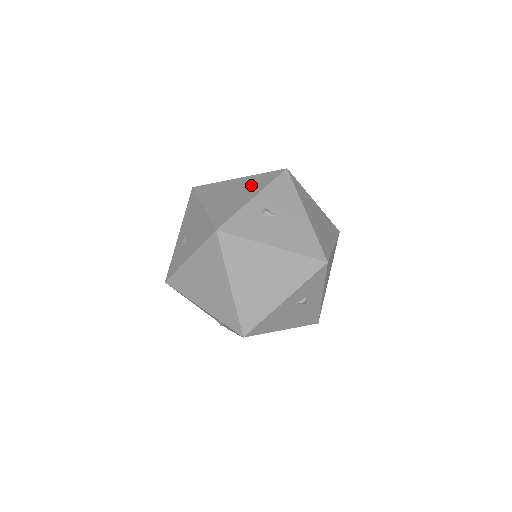
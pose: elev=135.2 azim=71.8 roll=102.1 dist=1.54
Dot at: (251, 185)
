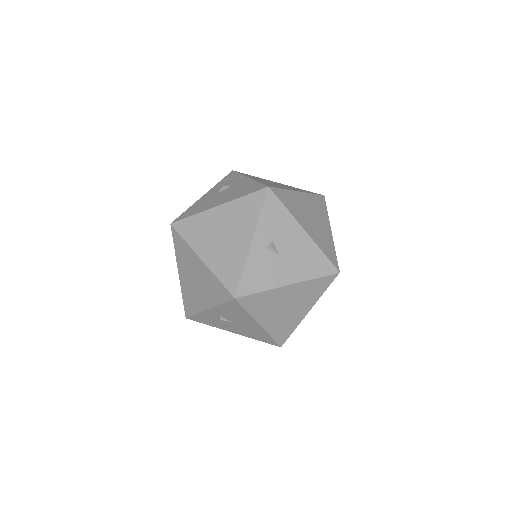
Dot at: (208, 288)
